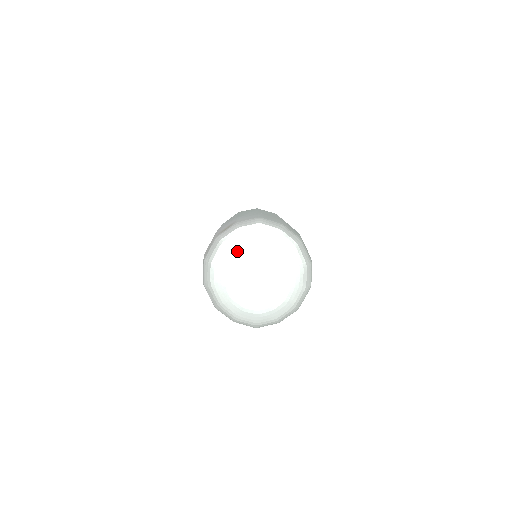
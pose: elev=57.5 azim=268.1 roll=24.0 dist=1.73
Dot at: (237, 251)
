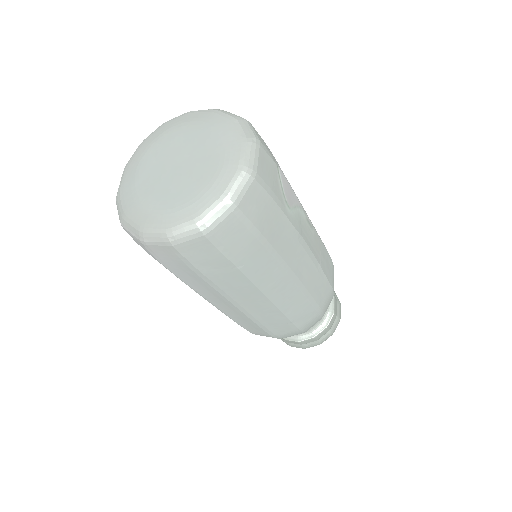
Dot at: (144, 159)
